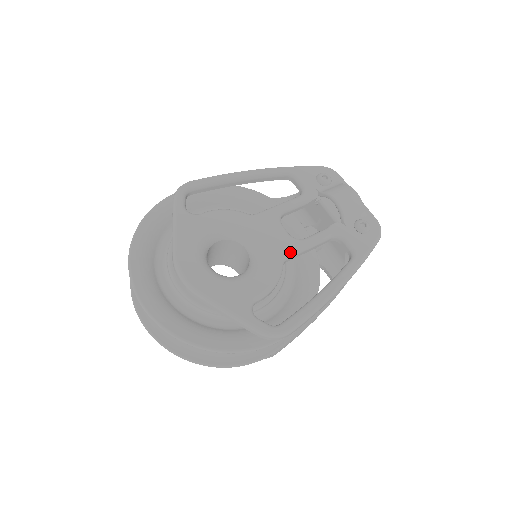
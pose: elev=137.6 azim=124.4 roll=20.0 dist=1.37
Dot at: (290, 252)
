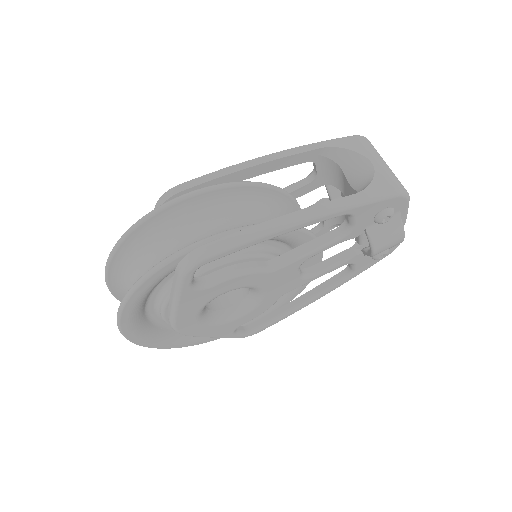
Dot at: occluded
